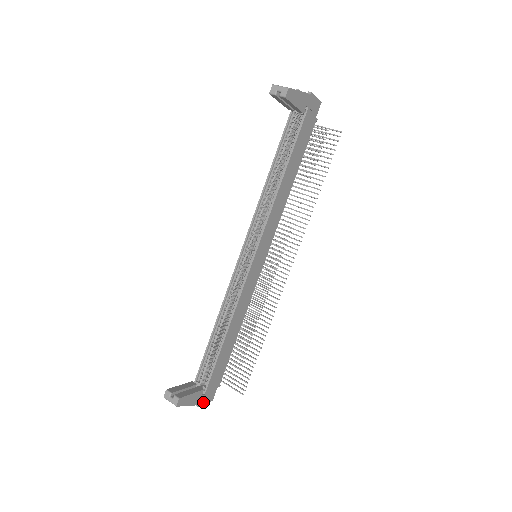
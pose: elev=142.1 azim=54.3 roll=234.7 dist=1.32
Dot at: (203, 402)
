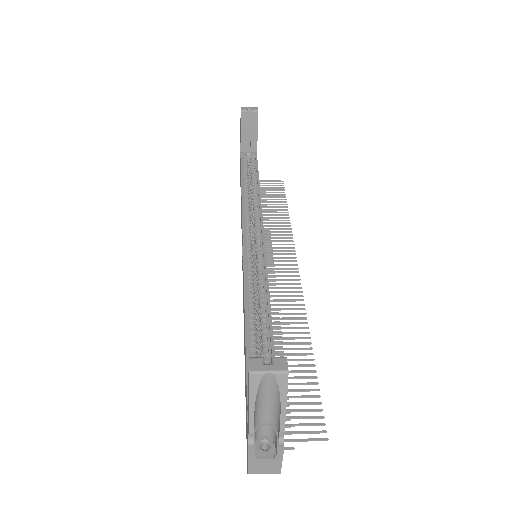
Dot at: (281, 449)
